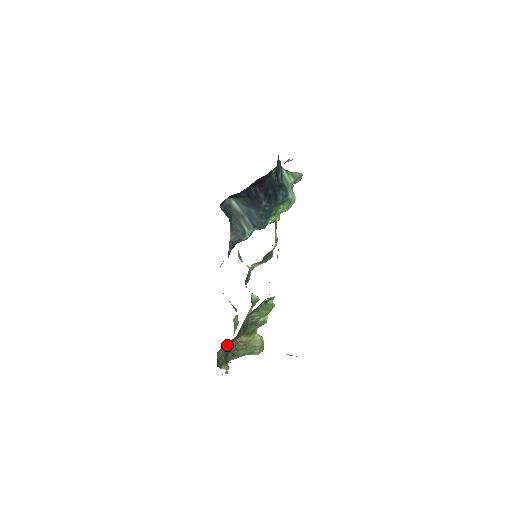
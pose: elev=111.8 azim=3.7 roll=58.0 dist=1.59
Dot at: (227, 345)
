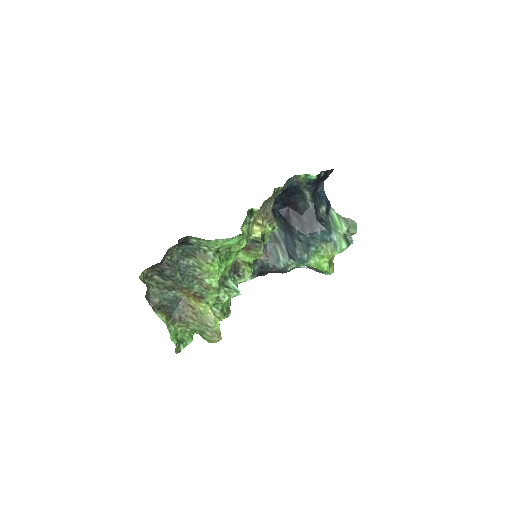
Dot at: (164, 285)
